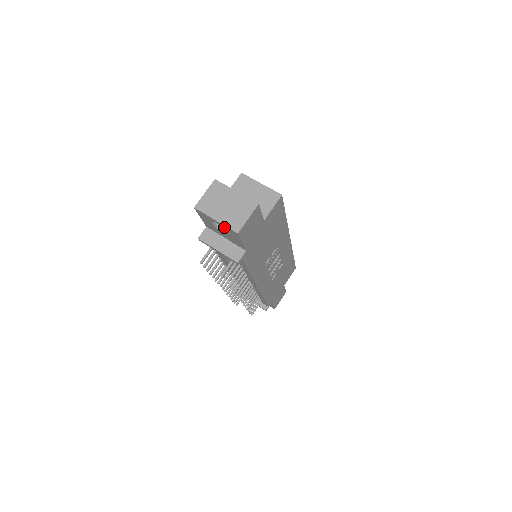
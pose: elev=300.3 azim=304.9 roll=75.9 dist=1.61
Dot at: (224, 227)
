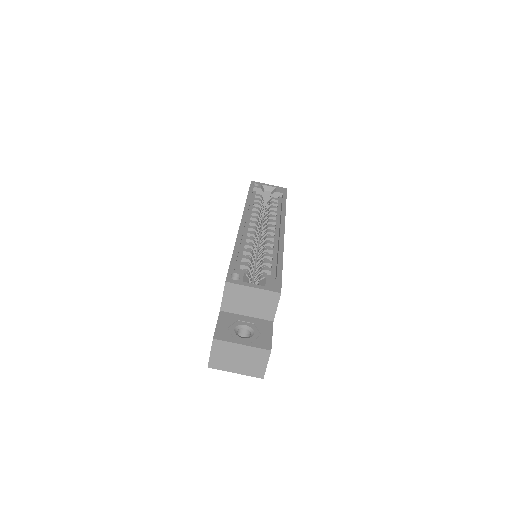
Dot at: occluded
